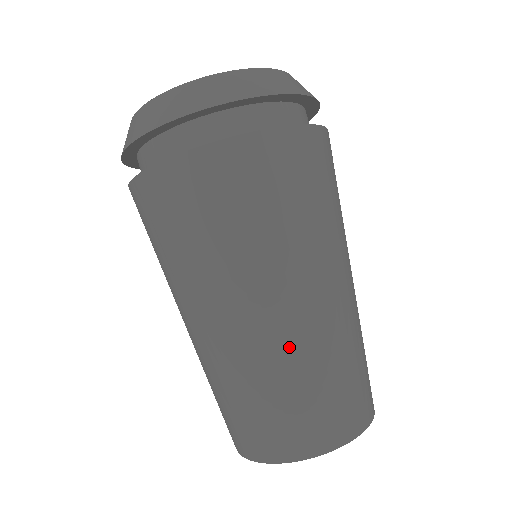
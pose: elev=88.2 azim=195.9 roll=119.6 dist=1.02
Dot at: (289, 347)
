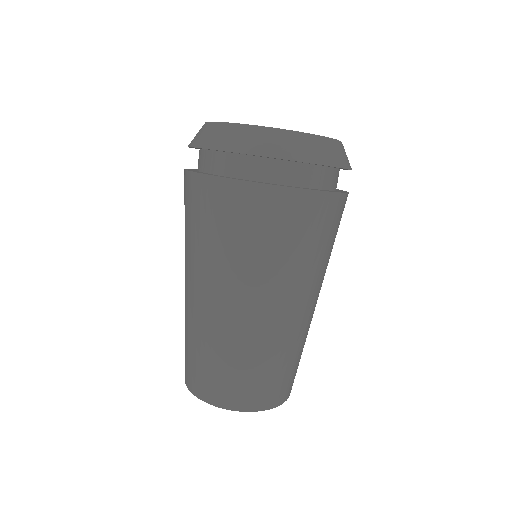
Dot at: (292, 336)
